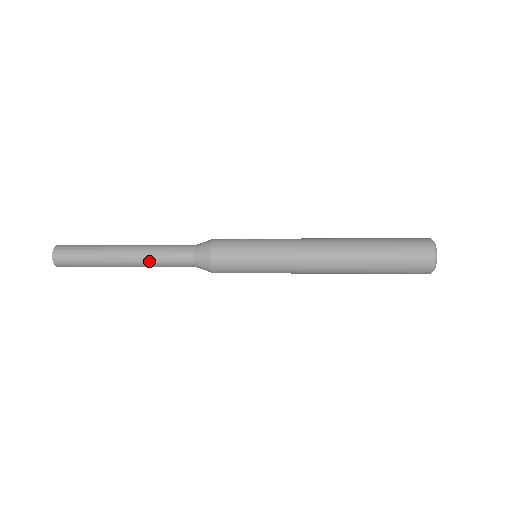
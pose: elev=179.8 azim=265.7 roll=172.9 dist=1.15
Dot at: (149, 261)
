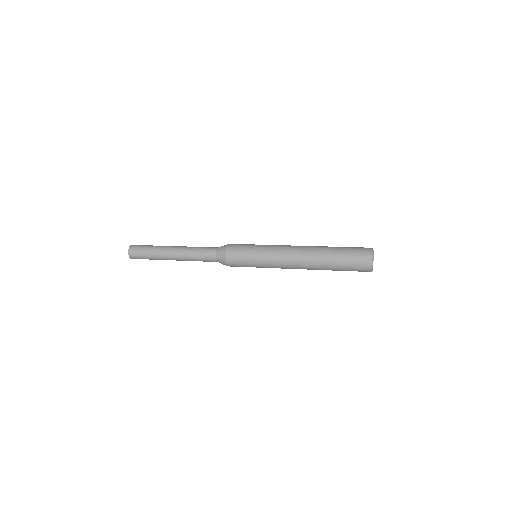
Dot at: (187, 252)
